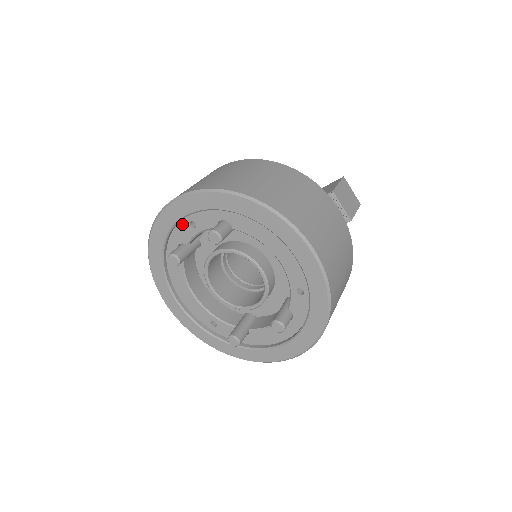
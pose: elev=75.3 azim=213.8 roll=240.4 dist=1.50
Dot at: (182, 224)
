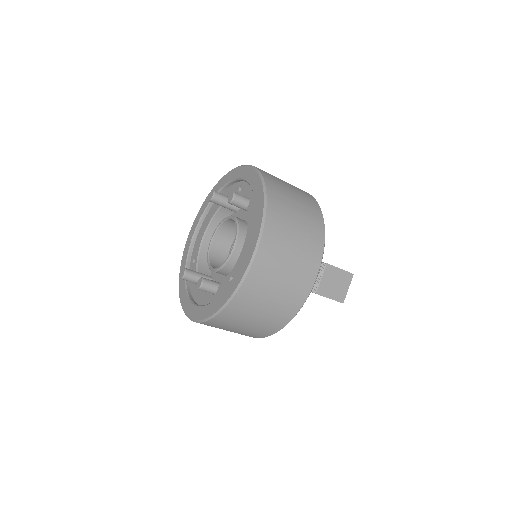
Dot at: (238, 184)
